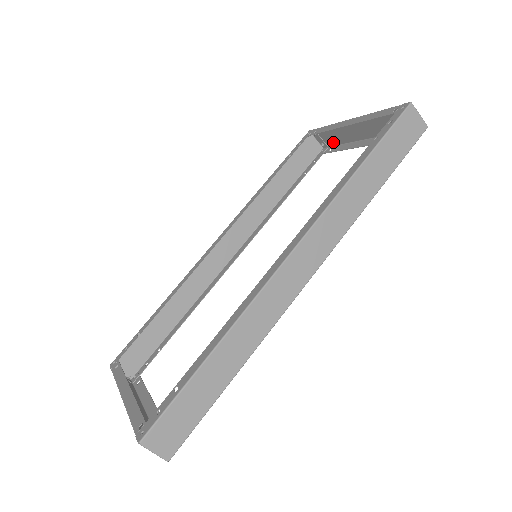
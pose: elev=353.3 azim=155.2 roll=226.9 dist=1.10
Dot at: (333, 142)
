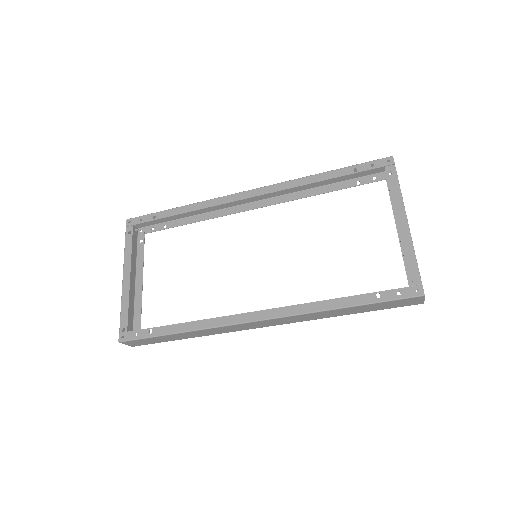
Dot at: occluded
